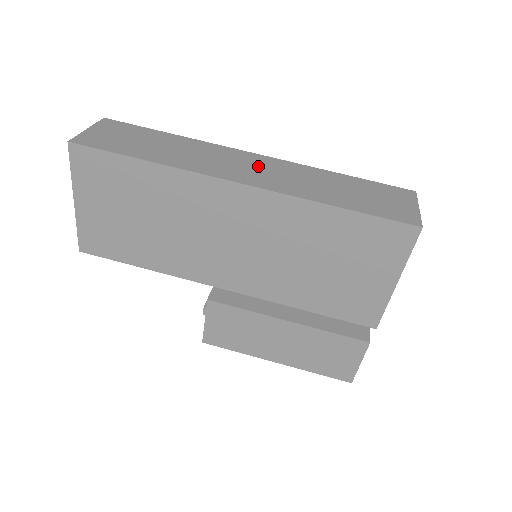
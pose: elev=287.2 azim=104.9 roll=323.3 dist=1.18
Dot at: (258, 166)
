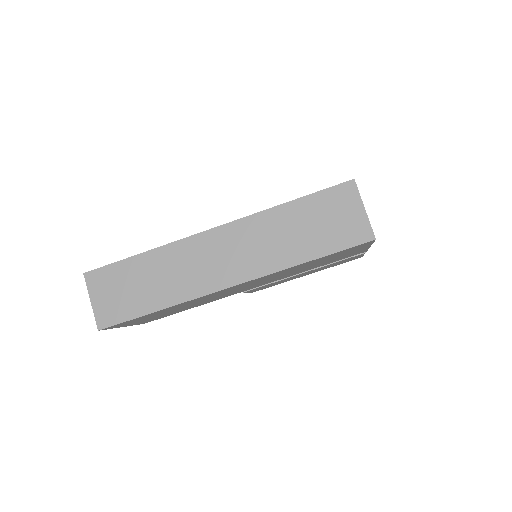
Dot at: (227, 249)
